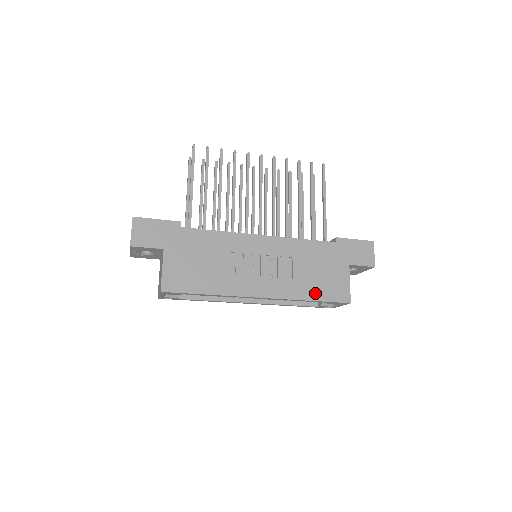
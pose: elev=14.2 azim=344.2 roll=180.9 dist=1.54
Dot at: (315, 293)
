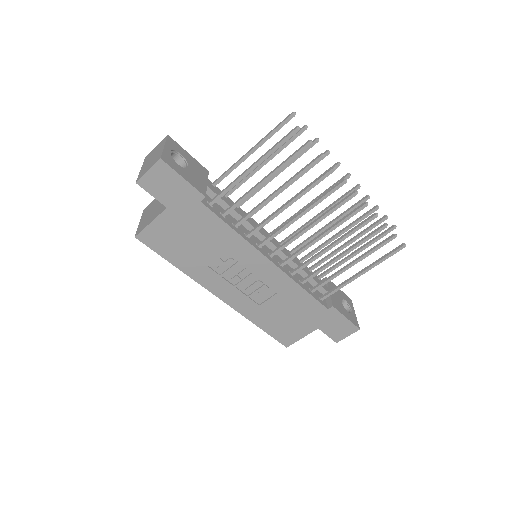
Dot at: (267, 325)
